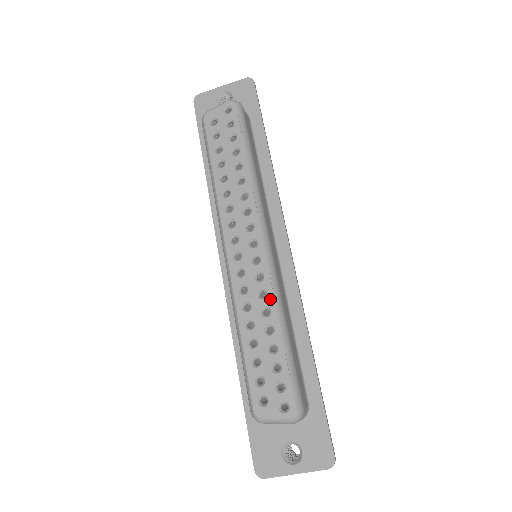
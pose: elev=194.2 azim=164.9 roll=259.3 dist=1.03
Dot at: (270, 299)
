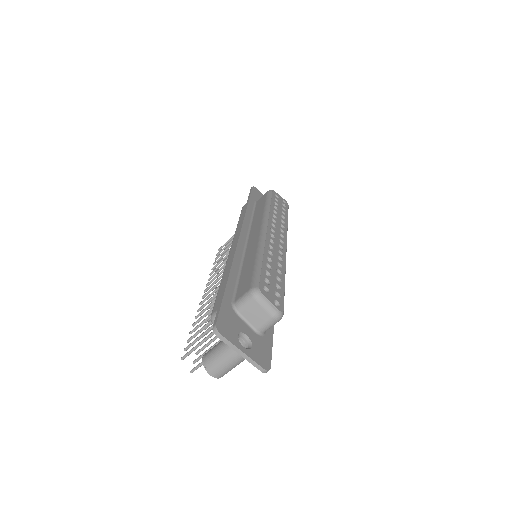
Dot at: (284, 264)
